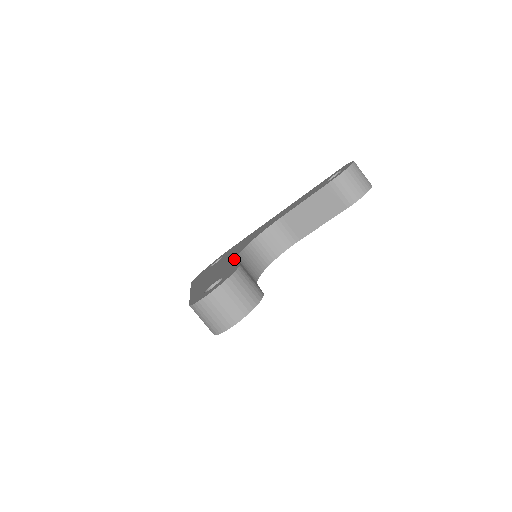
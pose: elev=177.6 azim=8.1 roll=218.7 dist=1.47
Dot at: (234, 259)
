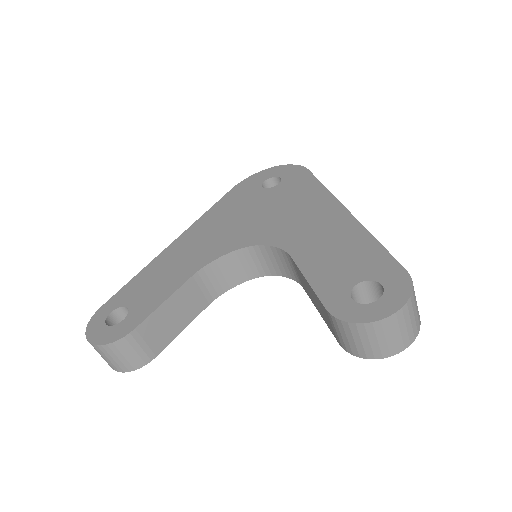
Dot at: (193, 272)
